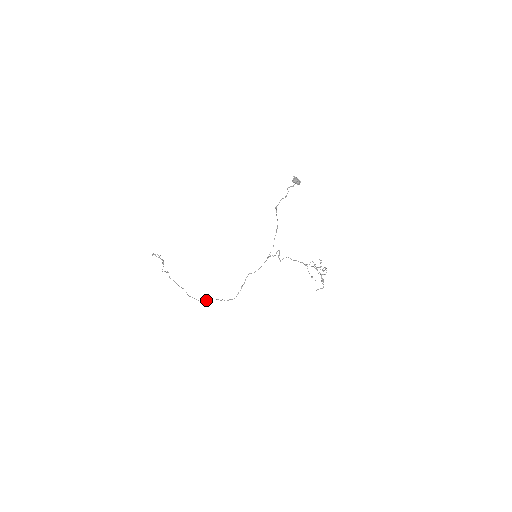
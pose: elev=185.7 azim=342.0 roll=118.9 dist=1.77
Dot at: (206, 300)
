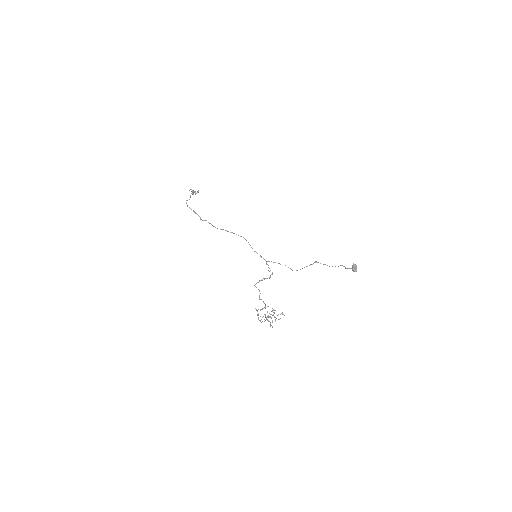
Dot at: (194, 211)
